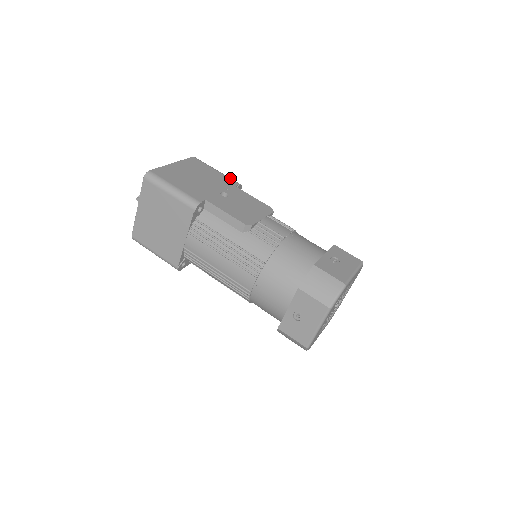
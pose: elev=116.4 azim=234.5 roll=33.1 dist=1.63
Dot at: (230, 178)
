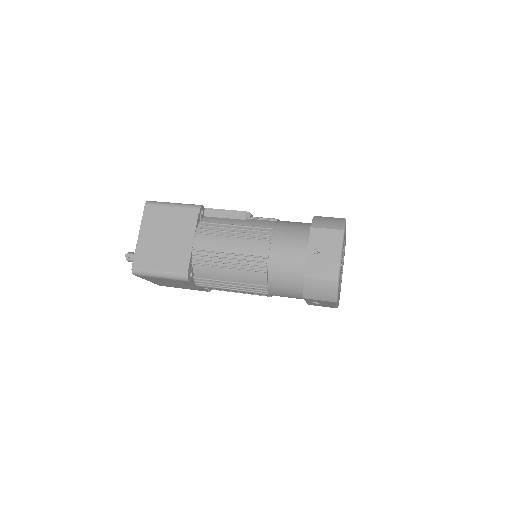
Dot at: occluded
